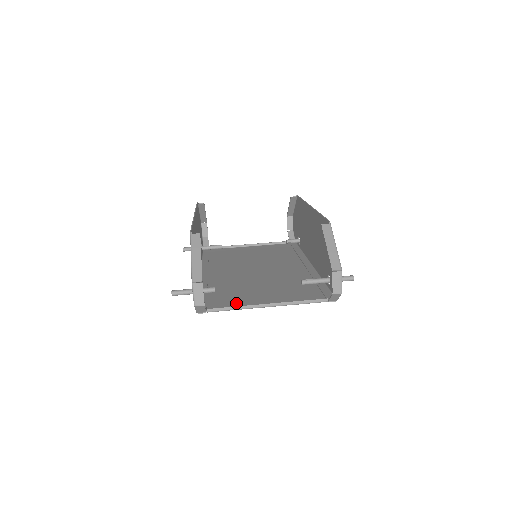
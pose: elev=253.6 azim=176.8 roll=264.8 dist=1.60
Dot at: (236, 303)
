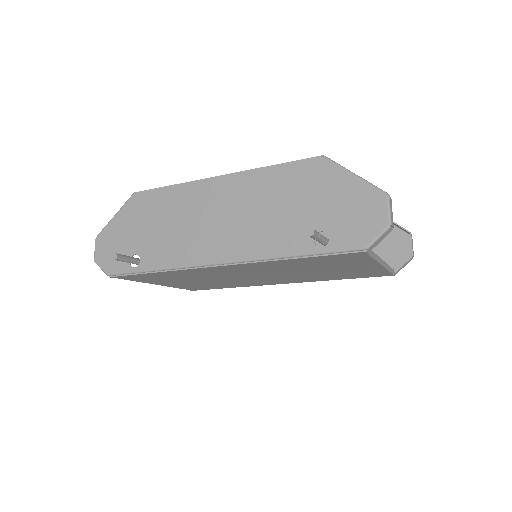
Dot at: (356, 260)
